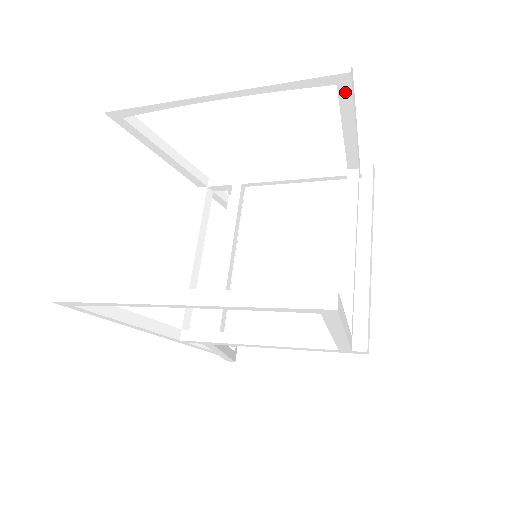
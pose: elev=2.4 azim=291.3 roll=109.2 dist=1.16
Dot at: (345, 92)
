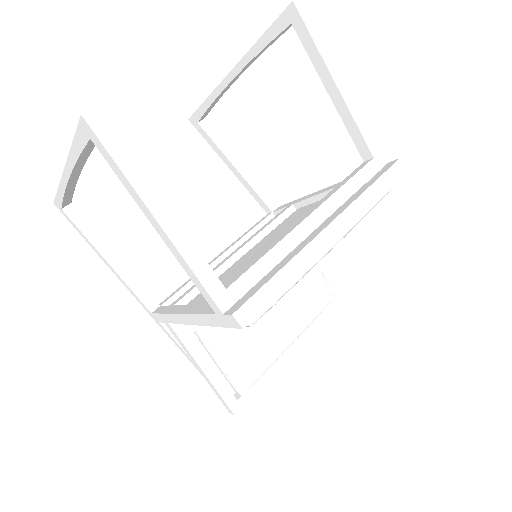
Dot at: (302, 31)
